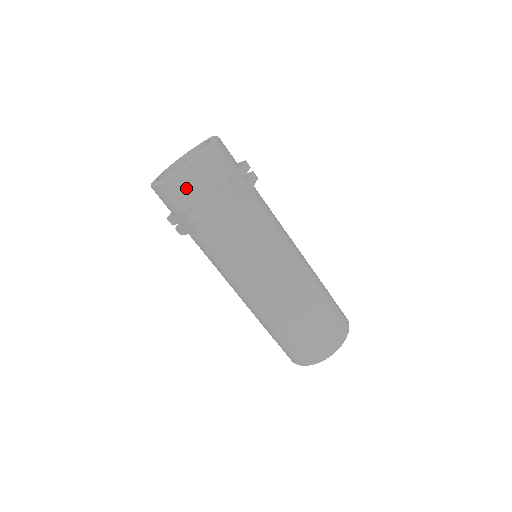
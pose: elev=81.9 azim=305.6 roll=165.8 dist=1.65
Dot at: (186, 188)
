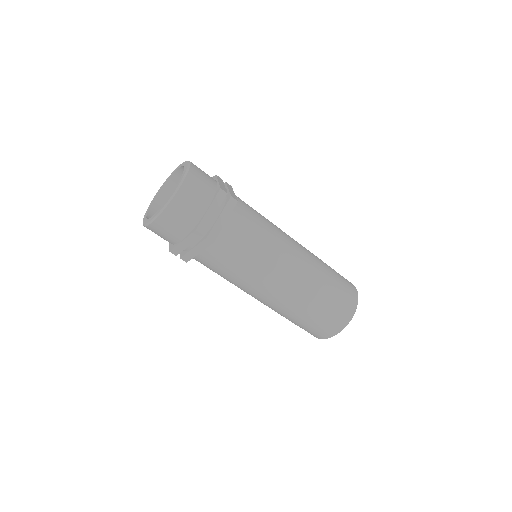
Dot at: (187, 207)
